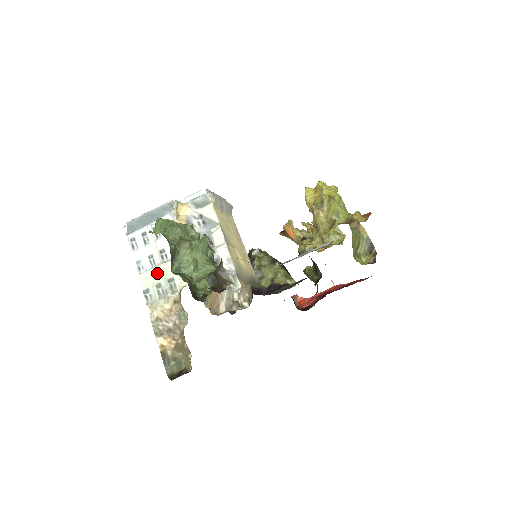
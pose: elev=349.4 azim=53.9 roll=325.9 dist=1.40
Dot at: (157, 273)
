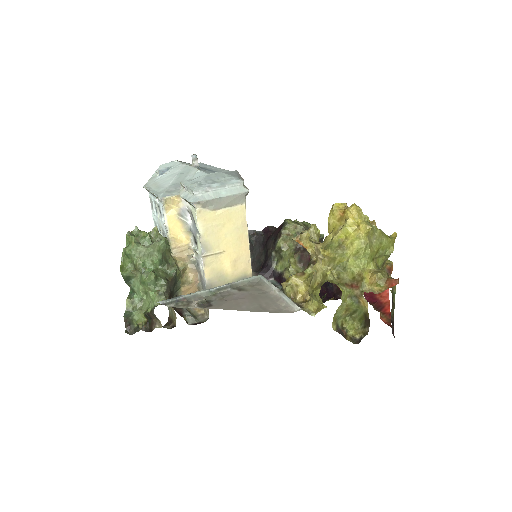
Dot at: occluded
